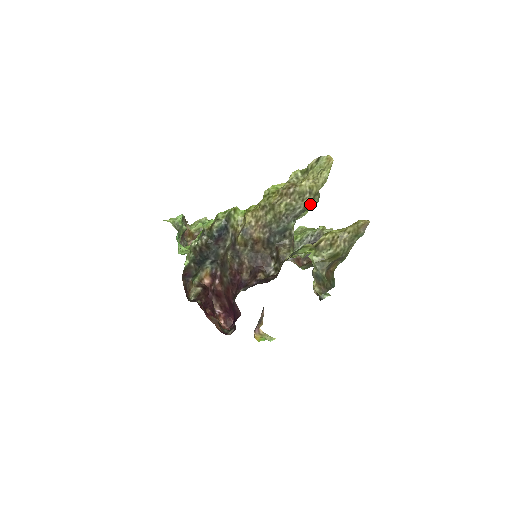
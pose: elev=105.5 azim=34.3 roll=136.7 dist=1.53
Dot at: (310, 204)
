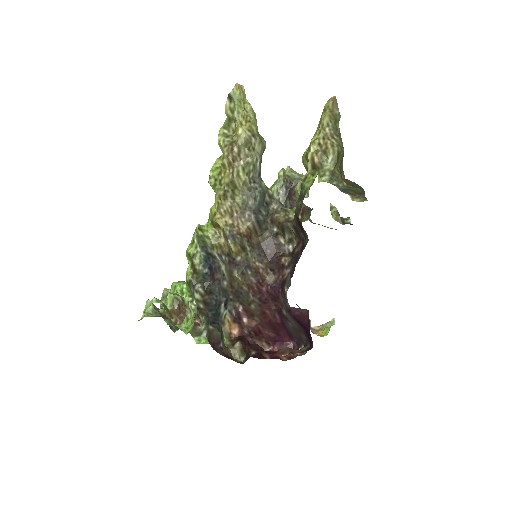
Dot at: (262, 148)
